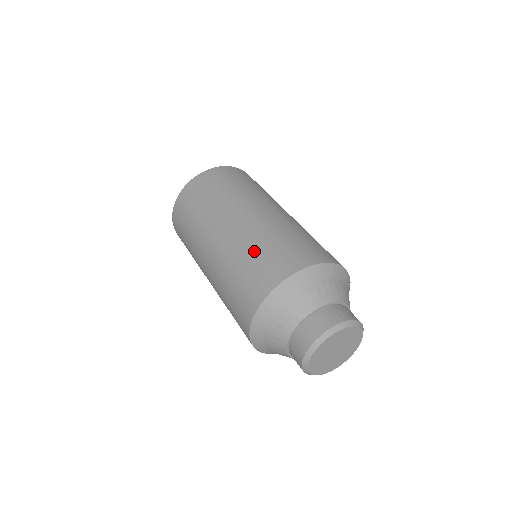
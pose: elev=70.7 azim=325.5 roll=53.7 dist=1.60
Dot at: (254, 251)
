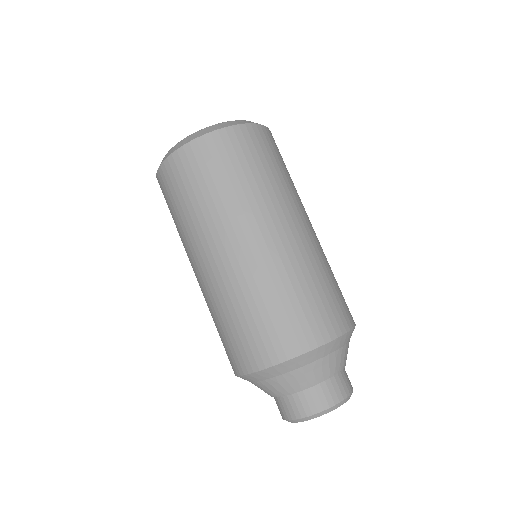
Dot at: (275, 298)
